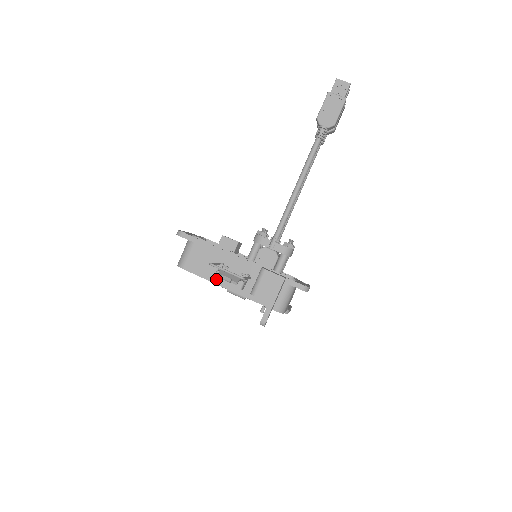
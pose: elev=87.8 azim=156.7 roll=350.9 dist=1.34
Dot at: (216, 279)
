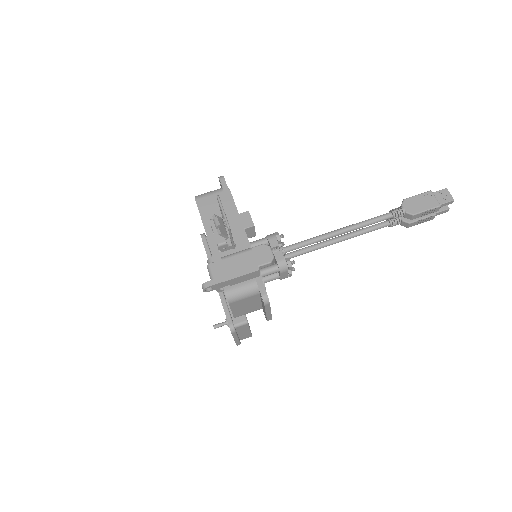
Dot at: (209, 228)
